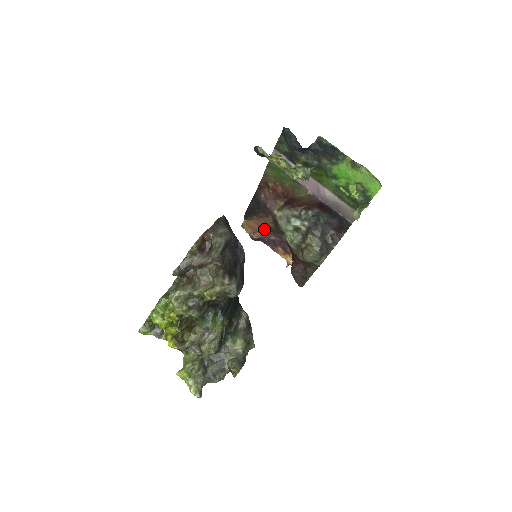
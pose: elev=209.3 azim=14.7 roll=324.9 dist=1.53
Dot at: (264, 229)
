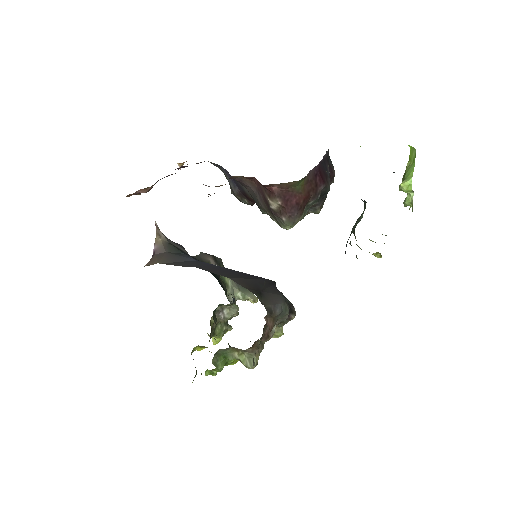
Dot at: occluded
